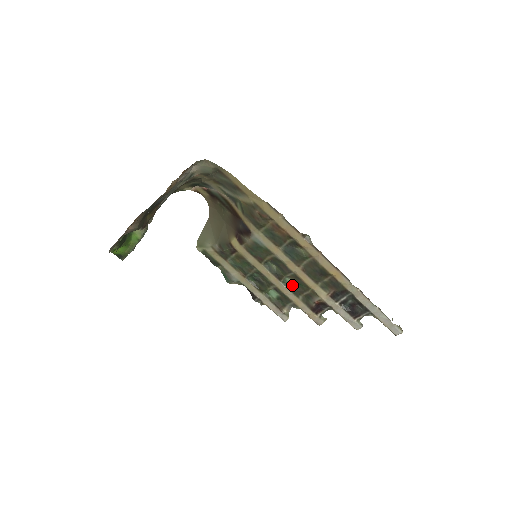
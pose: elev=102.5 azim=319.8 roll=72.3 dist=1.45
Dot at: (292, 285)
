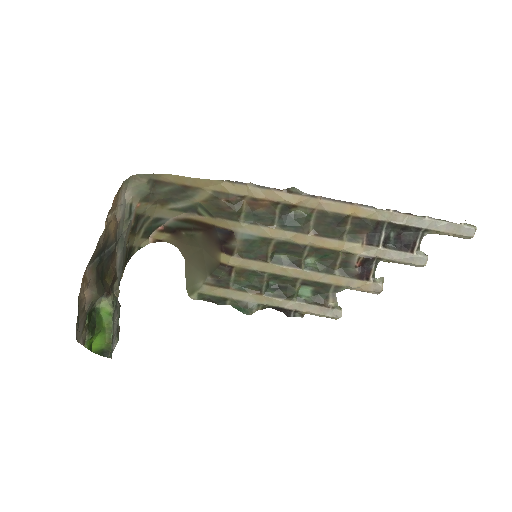
Dot at: (317, 264)
